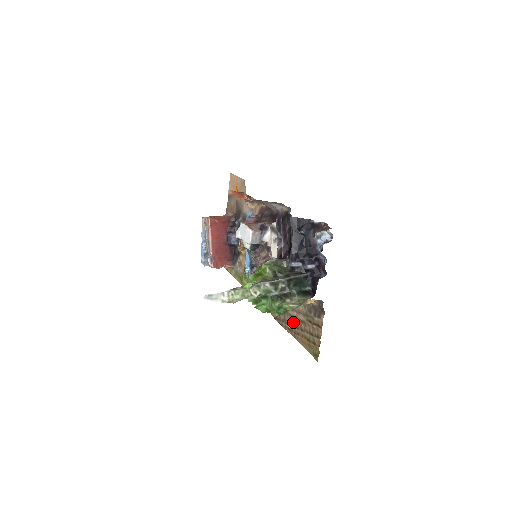
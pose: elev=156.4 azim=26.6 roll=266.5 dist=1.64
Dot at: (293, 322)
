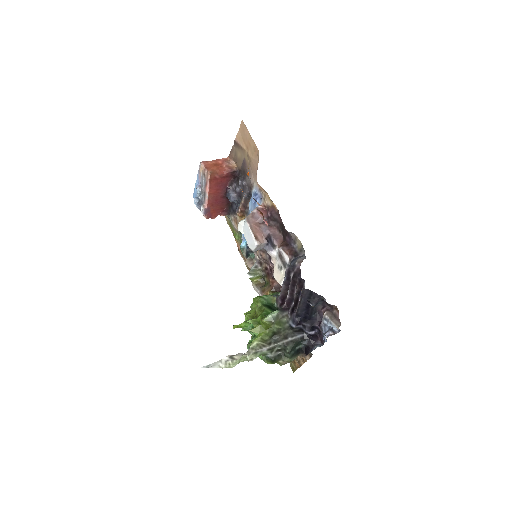
Dot at: occluded
